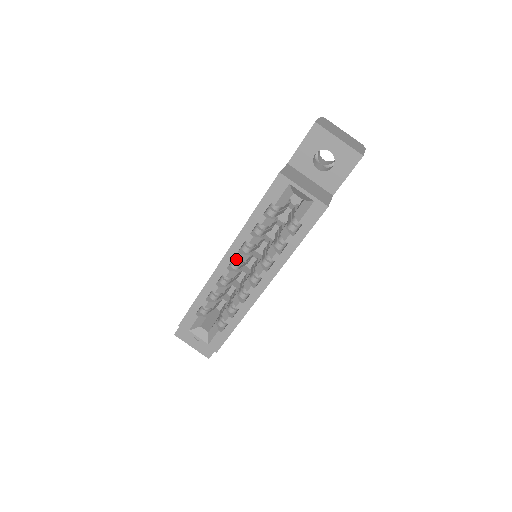
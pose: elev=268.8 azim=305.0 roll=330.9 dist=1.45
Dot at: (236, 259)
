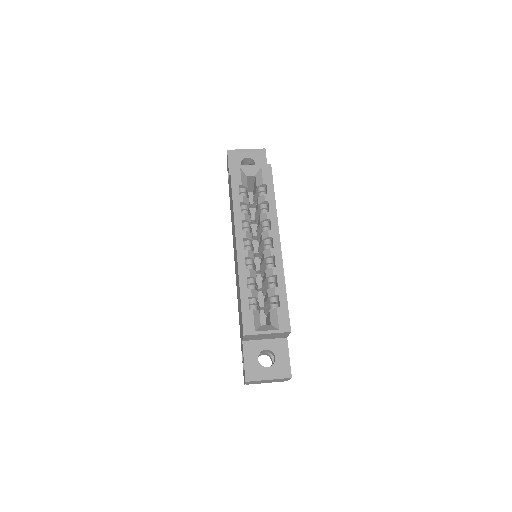
Dot at: (245, 237)
